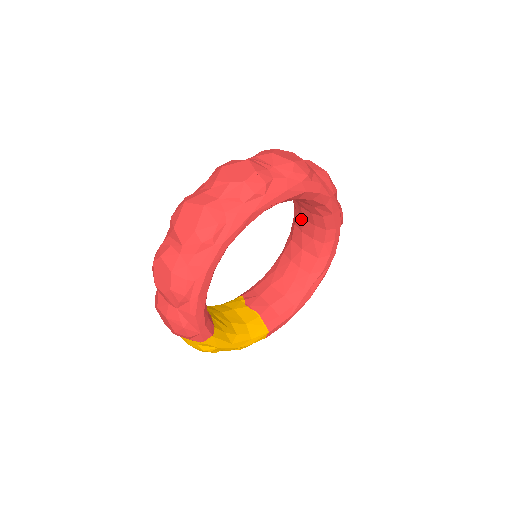
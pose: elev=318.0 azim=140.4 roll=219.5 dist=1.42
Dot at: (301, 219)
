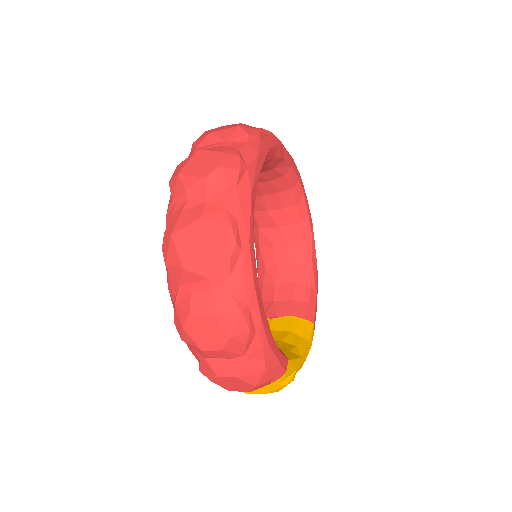
Dot at: (259, 198)
